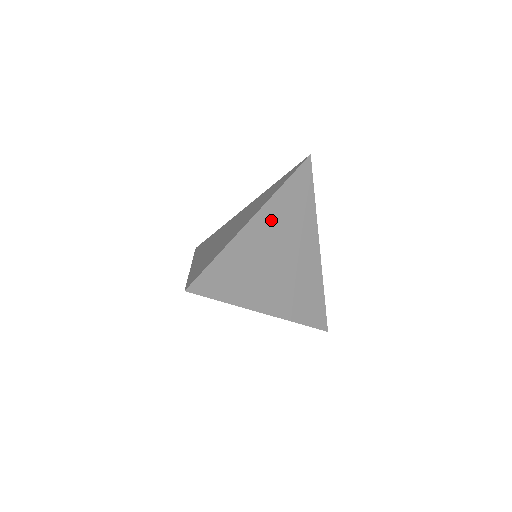
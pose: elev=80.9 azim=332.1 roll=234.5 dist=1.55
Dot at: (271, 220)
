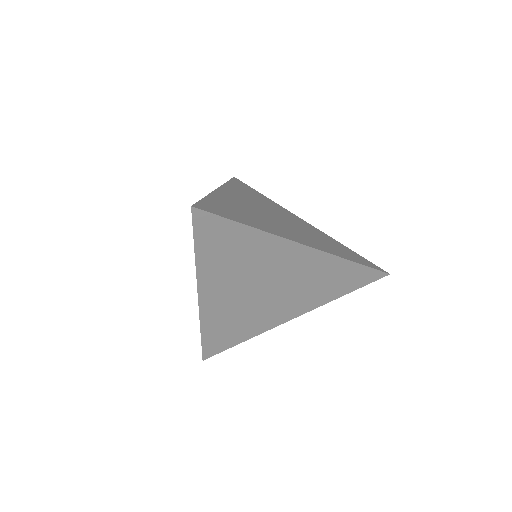
Dot at: (238, 195)
